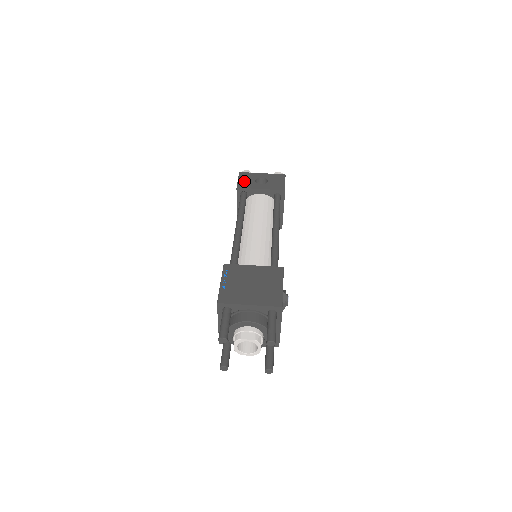
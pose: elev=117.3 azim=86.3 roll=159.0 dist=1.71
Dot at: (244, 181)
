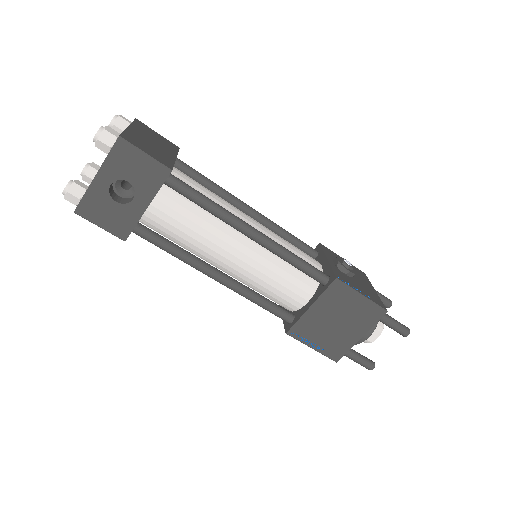
Dot at: (110, 221)
